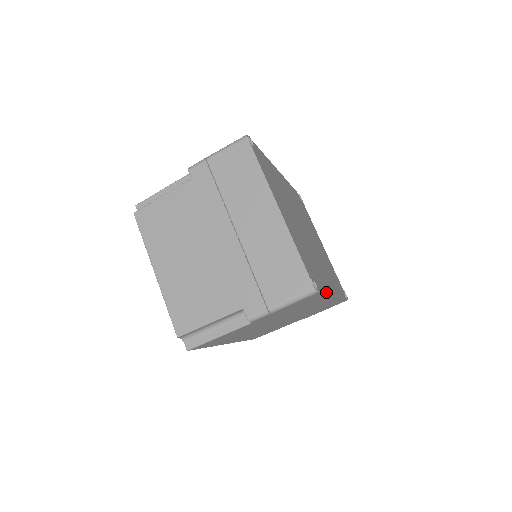
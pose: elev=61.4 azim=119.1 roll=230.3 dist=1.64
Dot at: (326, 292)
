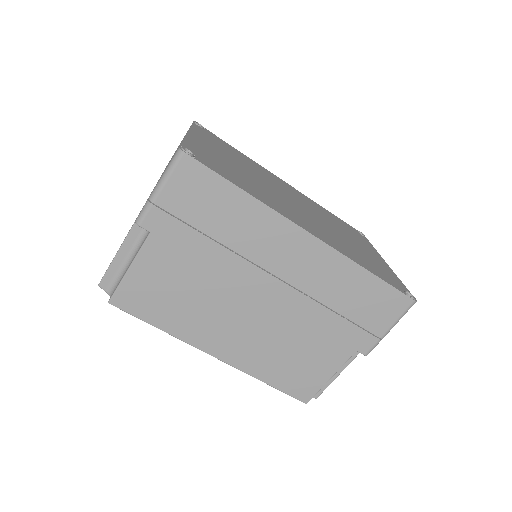
Dot at: (248, 192)
